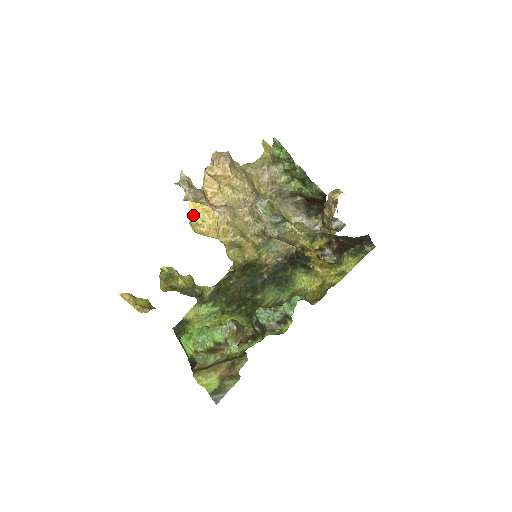
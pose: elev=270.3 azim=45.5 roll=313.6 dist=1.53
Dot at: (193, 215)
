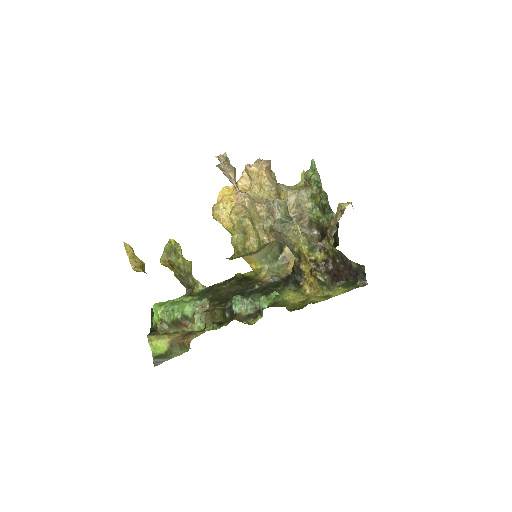
Dot at: (218, 201)
